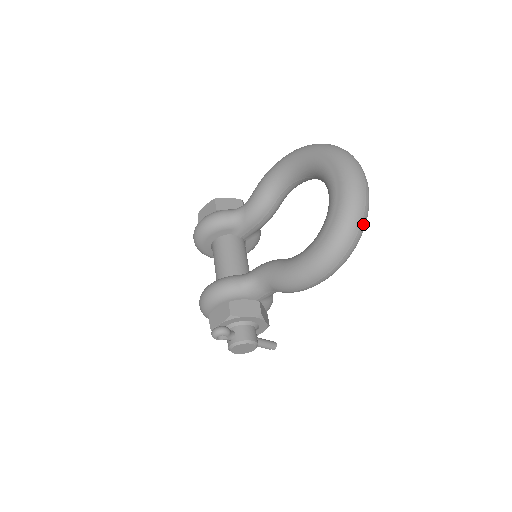
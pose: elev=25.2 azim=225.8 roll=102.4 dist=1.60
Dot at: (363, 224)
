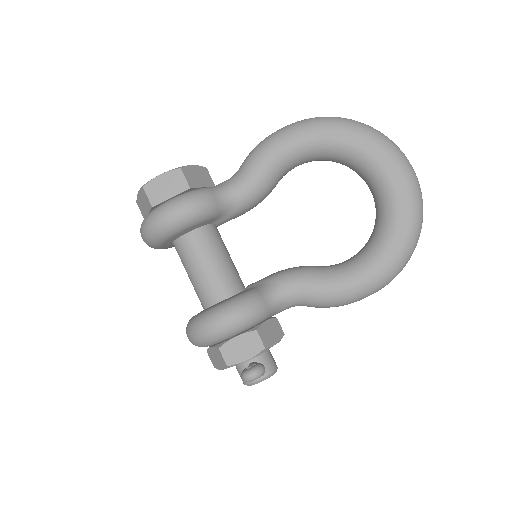
Dot at: occluded
